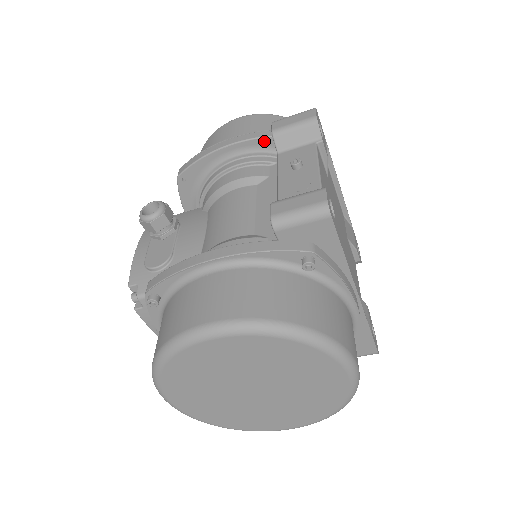
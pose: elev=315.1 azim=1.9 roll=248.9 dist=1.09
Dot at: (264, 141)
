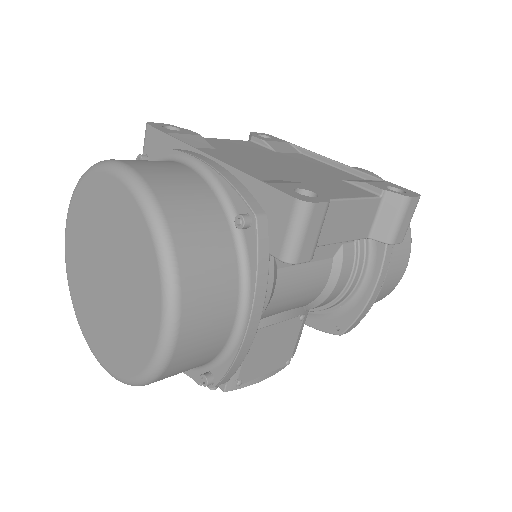
Dot at: occluded
